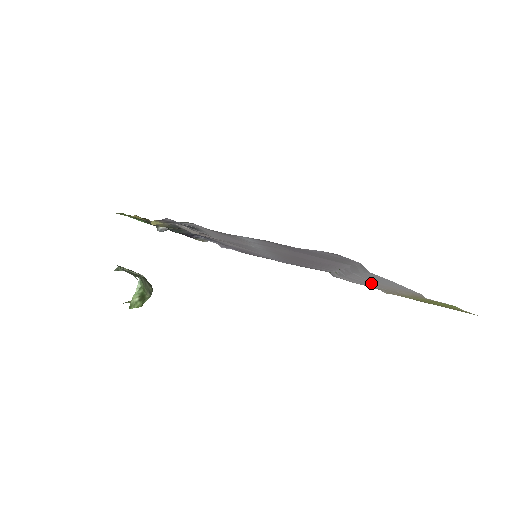
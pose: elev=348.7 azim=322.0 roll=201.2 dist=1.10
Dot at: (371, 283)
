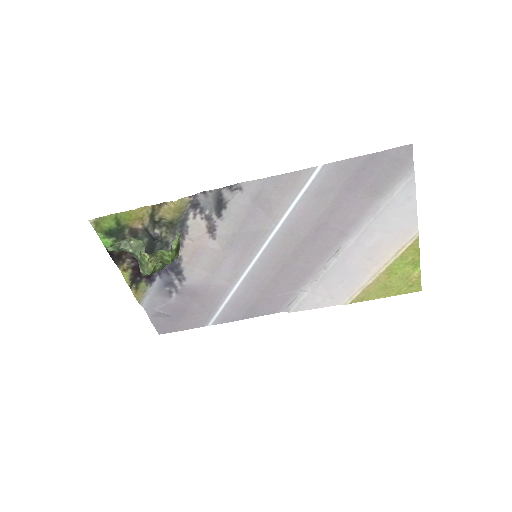
Dot at: (361, 260)
